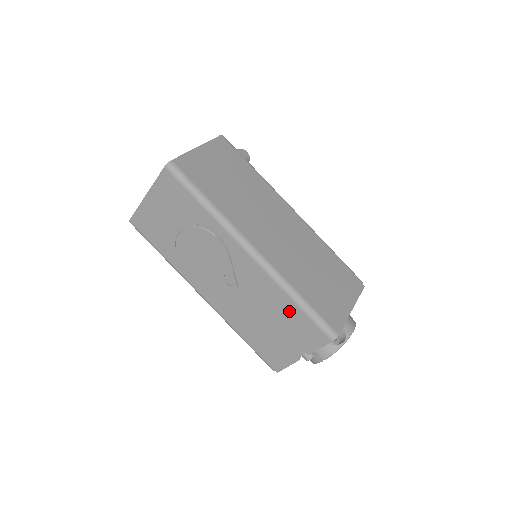
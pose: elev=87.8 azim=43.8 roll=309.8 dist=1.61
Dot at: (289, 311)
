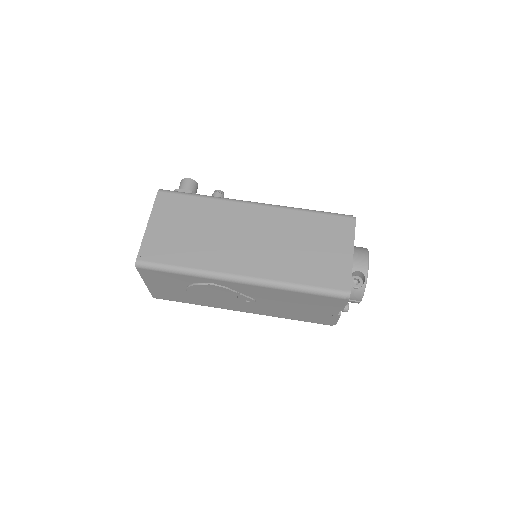
Dot at: (301, 297)
